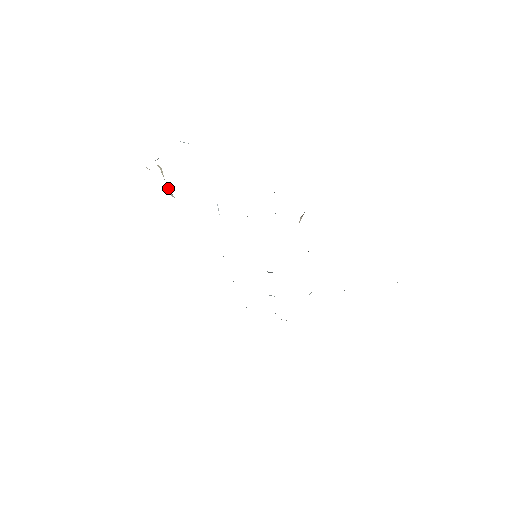
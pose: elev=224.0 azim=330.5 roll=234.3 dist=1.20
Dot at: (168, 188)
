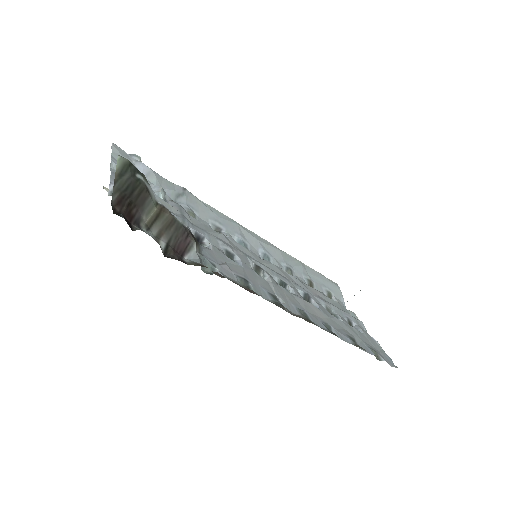
Dot at: occluded
